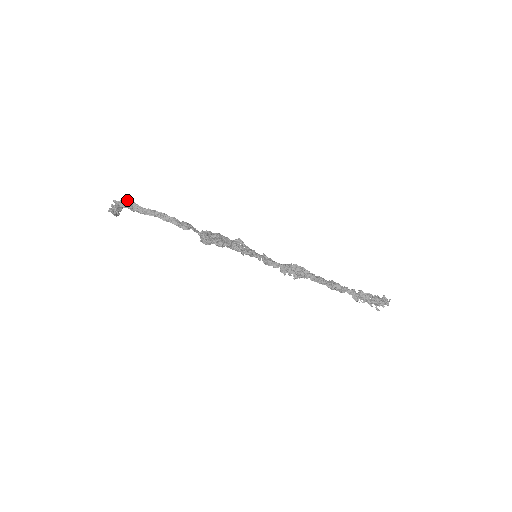
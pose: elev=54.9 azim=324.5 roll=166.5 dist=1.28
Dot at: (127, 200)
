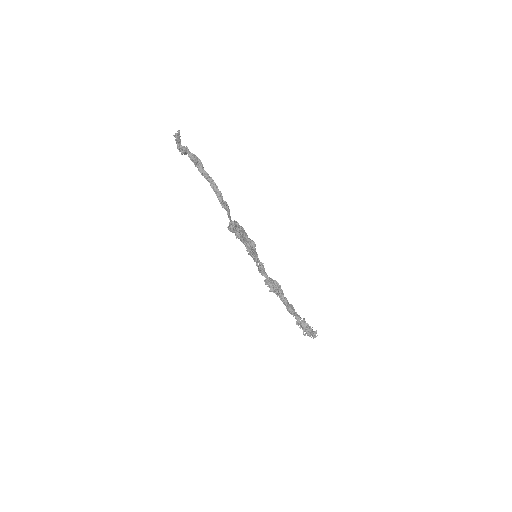
Dot at: occluded
